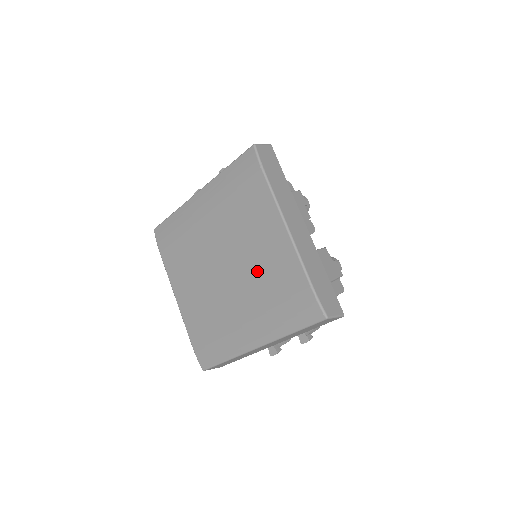
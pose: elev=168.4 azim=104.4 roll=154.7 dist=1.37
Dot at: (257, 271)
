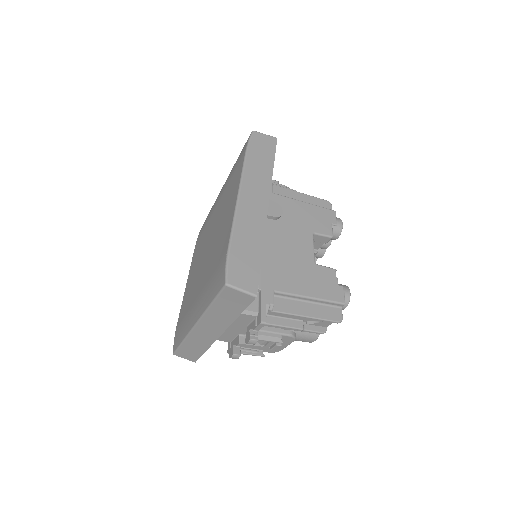
Dot at: (216, 245)
